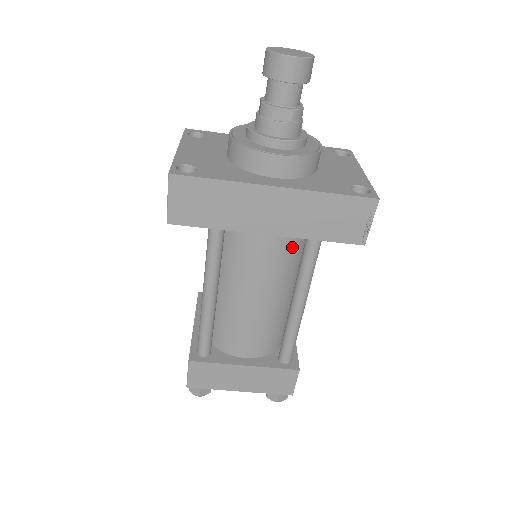
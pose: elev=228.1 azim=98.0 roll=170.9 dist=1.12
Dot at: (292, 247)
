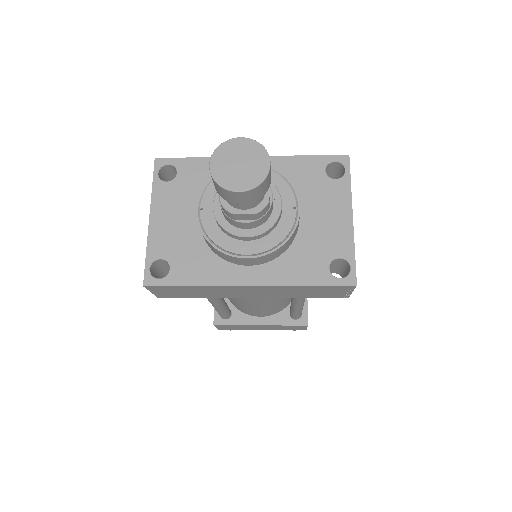
Dot at: occluded
